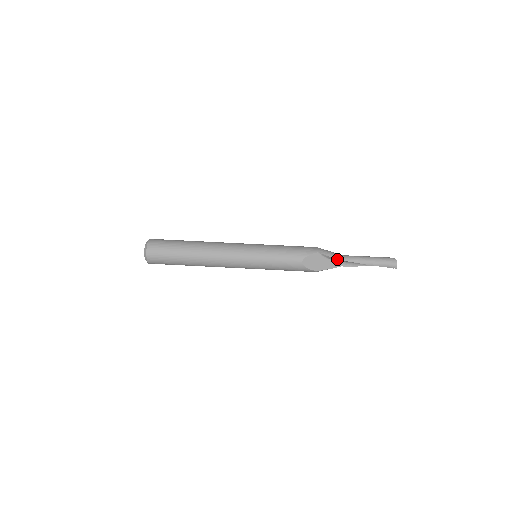
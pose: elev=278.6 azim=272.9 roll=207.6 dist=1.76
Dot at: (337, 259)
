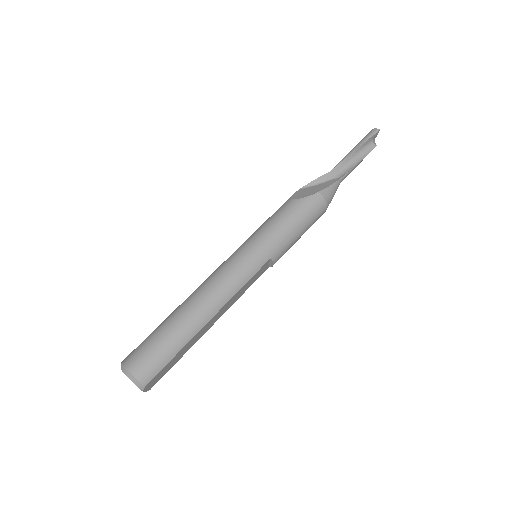
Dot at: (324, 175)
